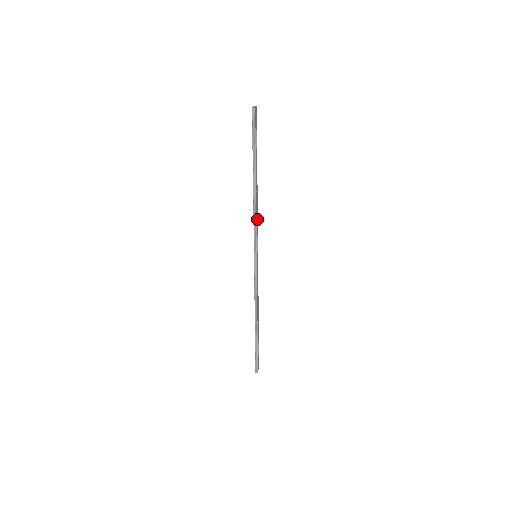
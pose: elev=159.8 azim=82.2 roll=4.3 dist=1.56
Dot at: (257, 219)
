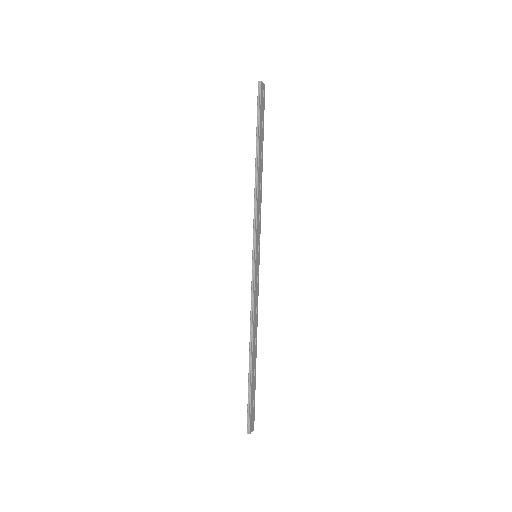
Dot at: (260, 210)
